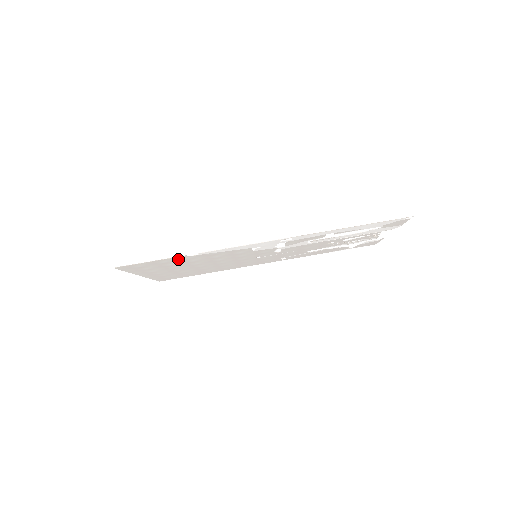
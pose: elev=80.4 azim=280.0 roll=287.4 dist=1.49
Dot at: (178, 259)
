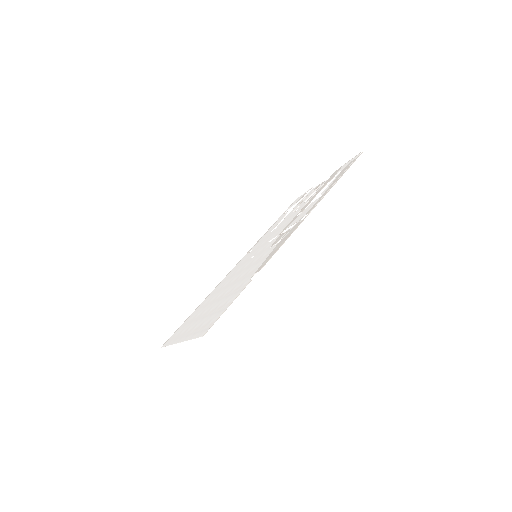
Dot at: (239, 290)
